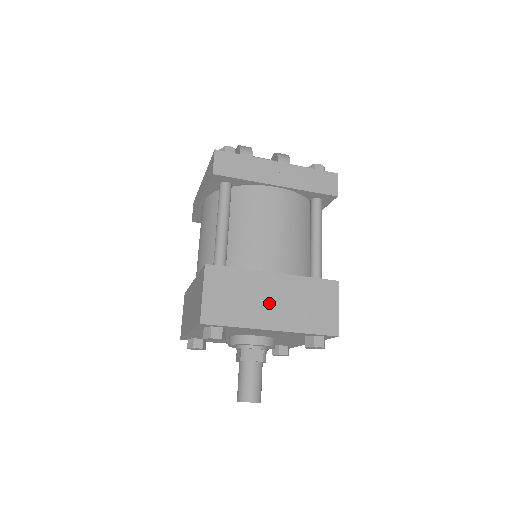
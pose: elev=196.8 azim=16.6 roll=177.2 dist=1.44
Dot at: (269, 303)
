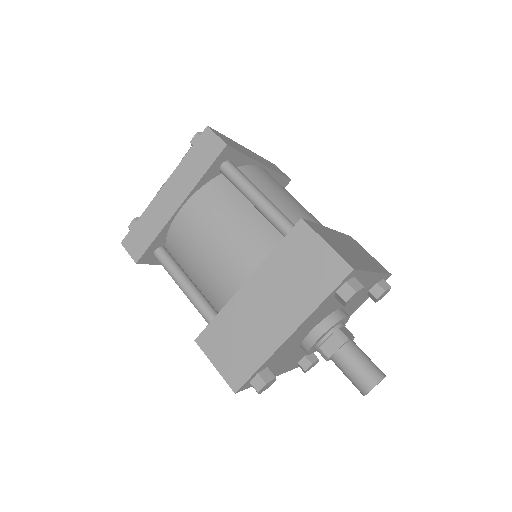
Dot at: (266, 314)
